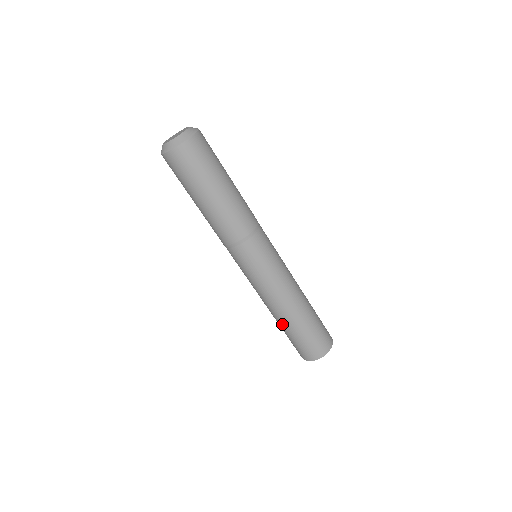
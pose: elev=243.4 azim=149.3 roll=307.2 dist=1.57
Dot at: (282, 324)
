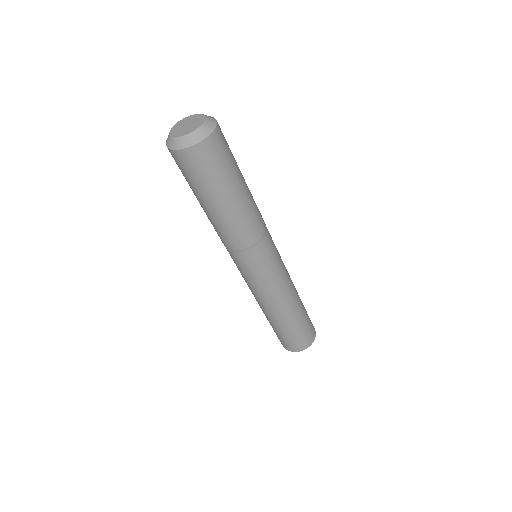
Dot at: occluded
